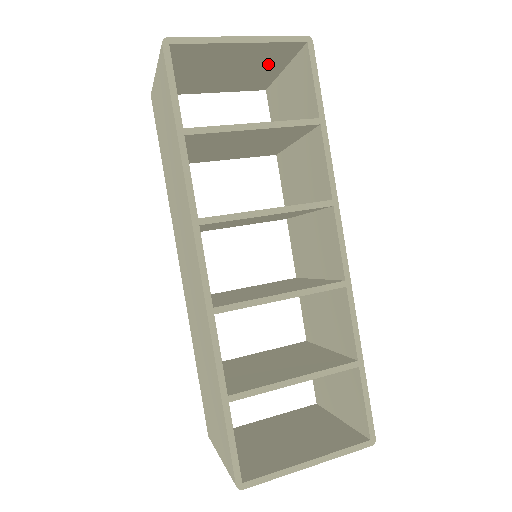
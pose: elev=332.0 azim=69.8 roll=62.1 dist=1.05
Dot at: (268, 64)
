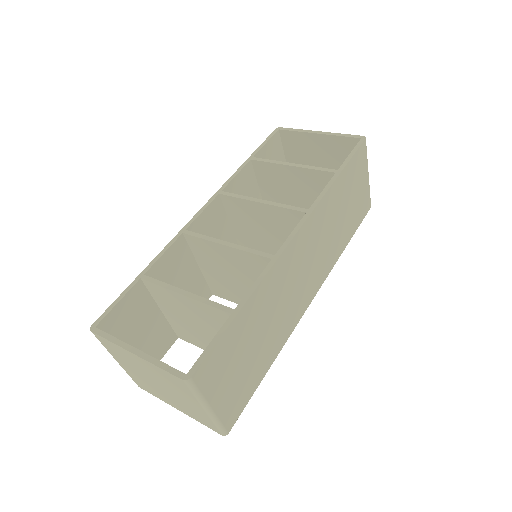
Dot at: occluded
